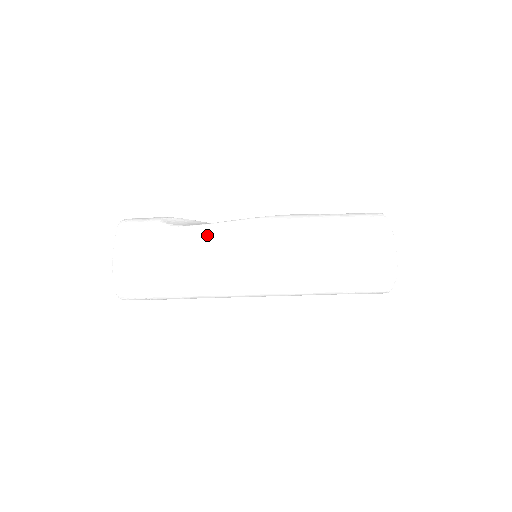
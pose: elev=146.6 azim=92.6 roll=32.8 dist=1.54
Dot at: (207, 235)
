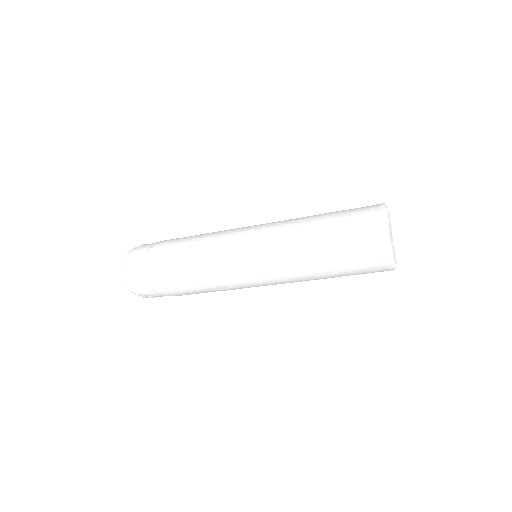
Dot at: occluded
